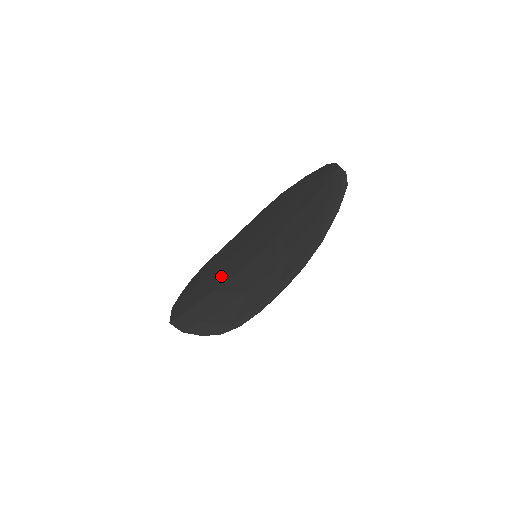
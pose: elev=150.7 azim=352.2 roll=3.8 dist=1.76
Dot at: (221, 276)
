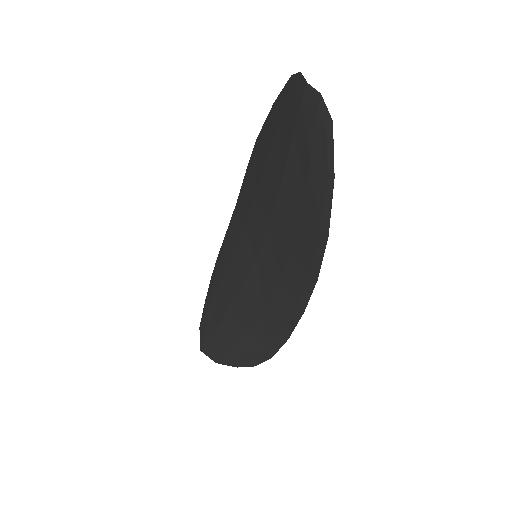
Dot at: (231, 284)
